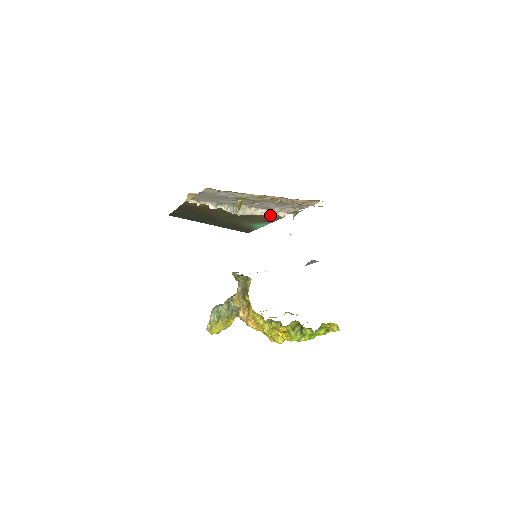
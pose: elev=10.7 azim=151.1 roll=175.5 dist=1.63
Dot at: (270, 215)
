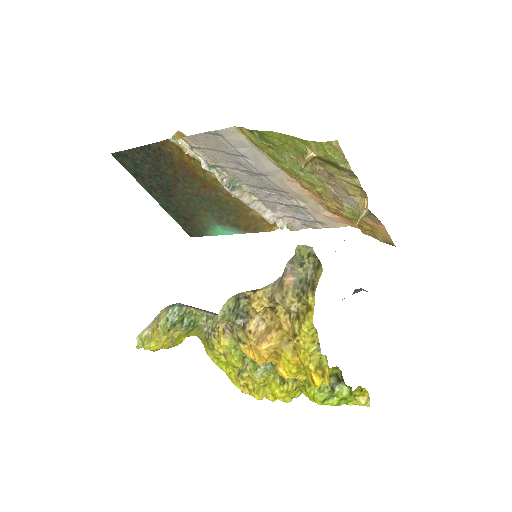
Dot at: (267, 217)
